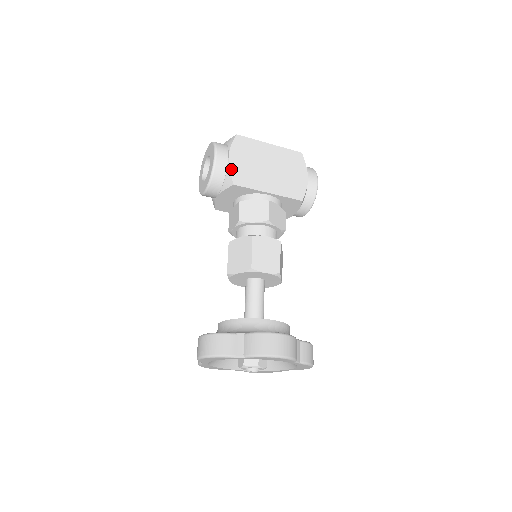
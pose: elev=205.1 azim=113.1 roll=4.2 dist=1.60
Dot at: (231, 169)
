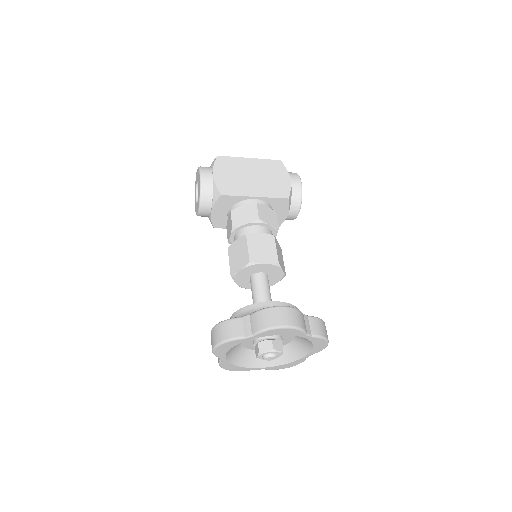
Dot at: (216, 183)
